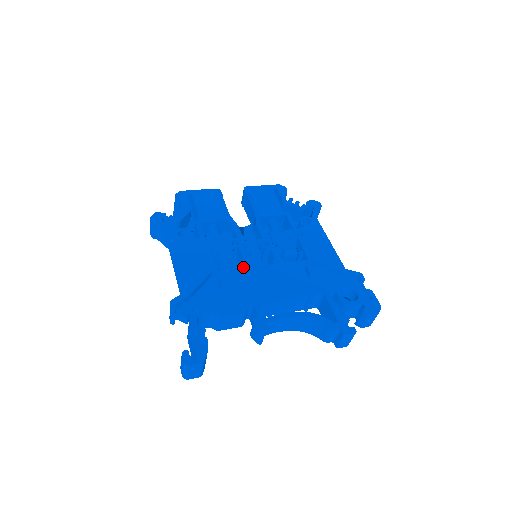
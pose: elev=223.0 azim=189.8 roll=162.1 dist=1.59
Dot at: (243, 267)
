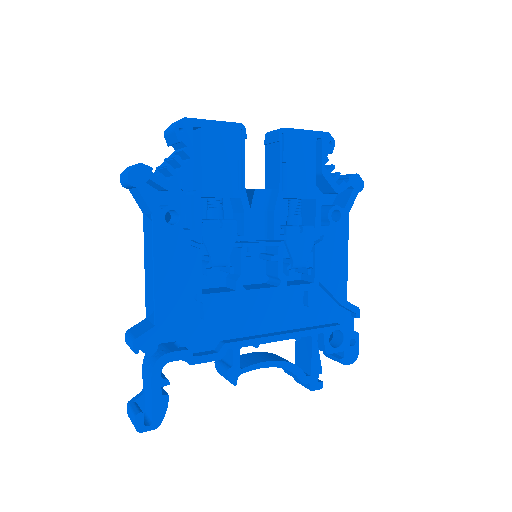
Dot at: (237, 289)
